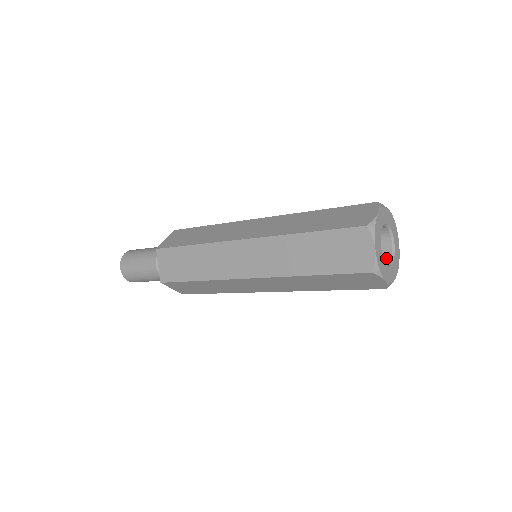
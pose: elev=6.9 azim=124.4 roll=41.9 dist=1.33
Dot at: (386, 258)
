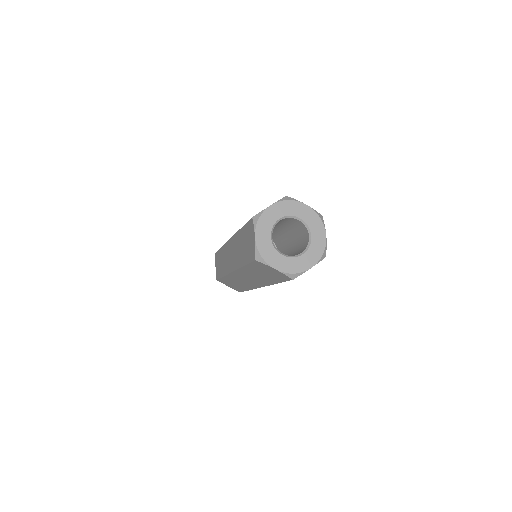
Dot at: (306, 233)
